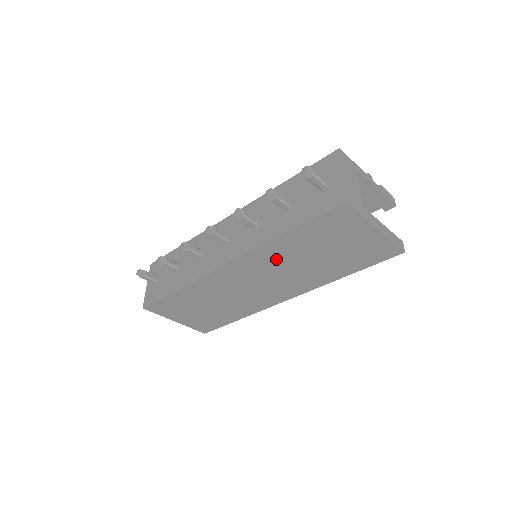
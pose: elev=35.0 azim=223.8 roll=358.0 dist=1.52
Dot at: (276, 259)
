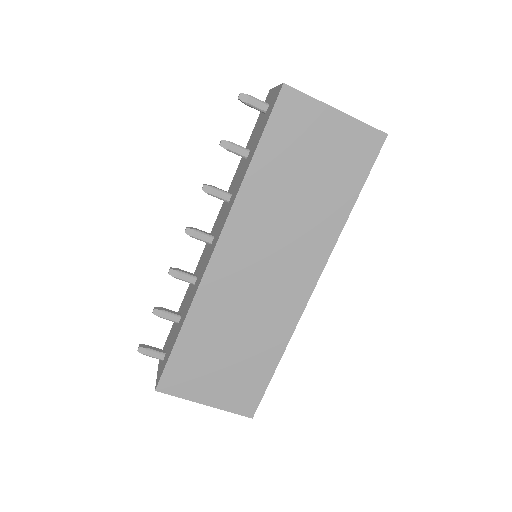
Dot at: (263, 211)
